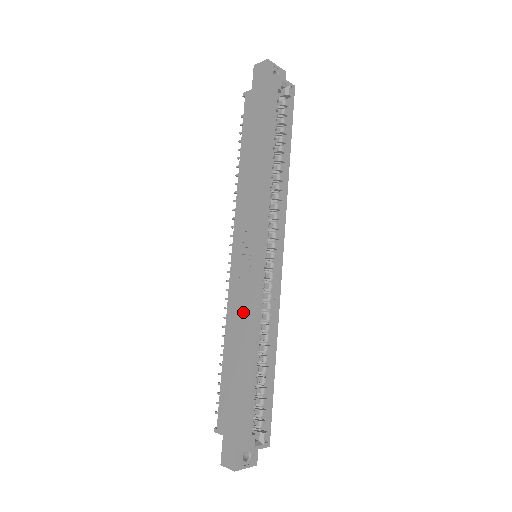
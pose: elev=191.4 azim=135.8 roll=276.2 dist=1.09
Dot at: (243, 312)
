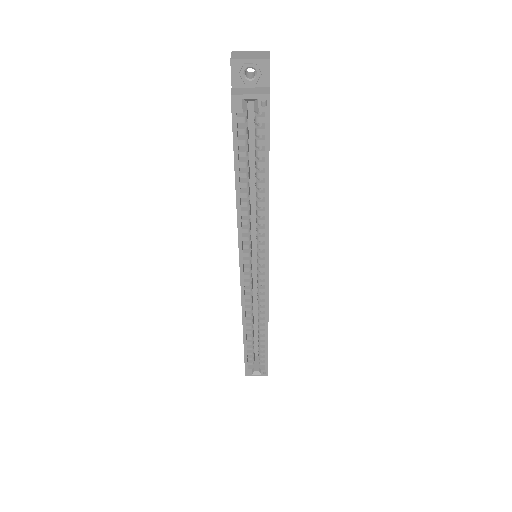
Dot at: occluded
